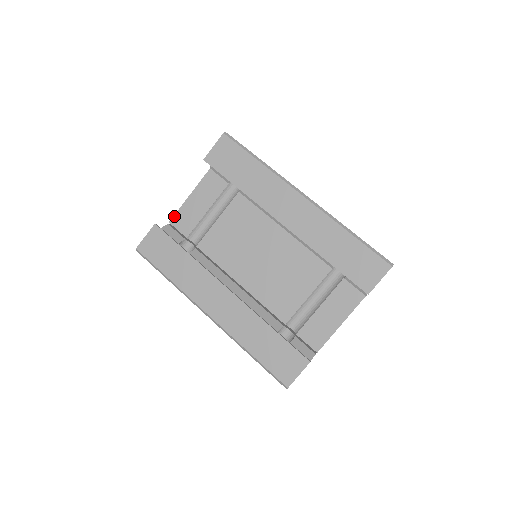
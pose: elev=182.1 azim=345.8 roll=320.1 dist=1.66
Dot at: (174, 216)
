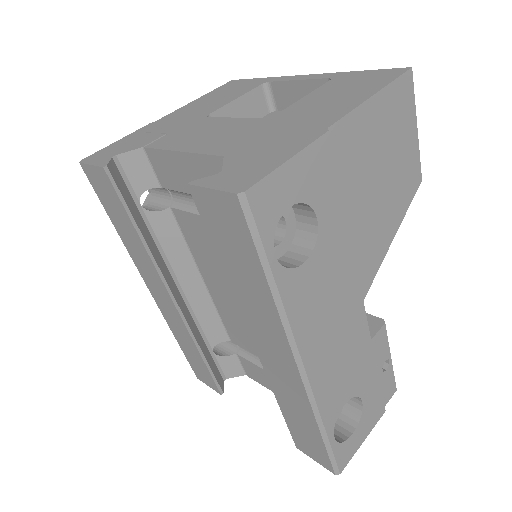
Dot at: (152, 149)
